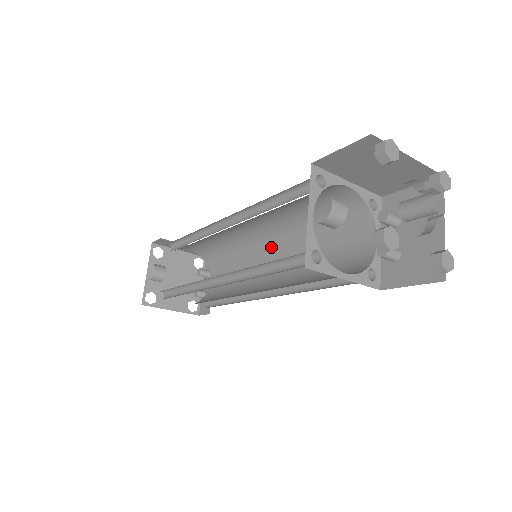
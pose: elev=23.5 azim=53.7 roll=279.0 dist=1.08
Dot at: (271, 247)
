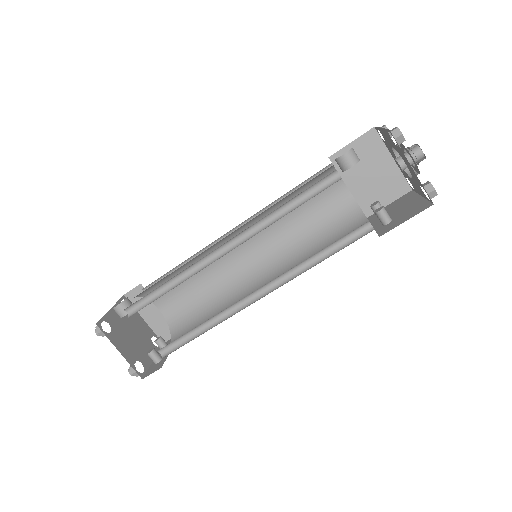
Dot at: (261, 278)
